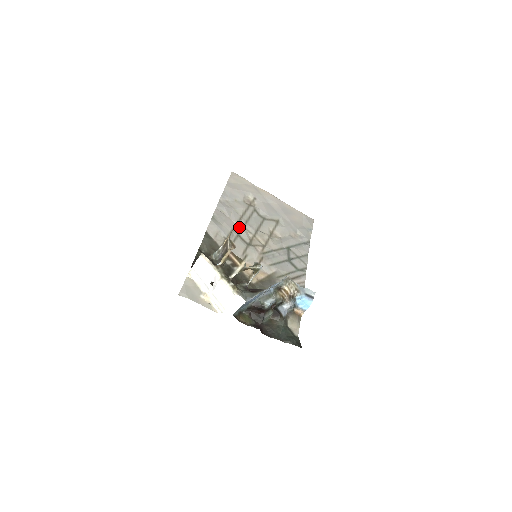
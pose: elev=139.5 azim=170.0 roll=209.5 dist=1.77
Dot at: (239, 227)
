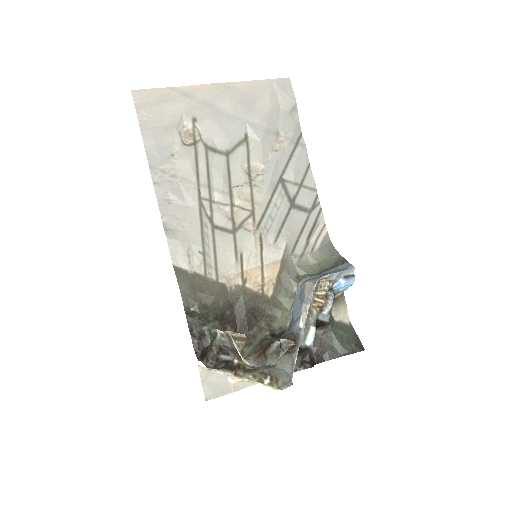
Dot at: (206, 209)
